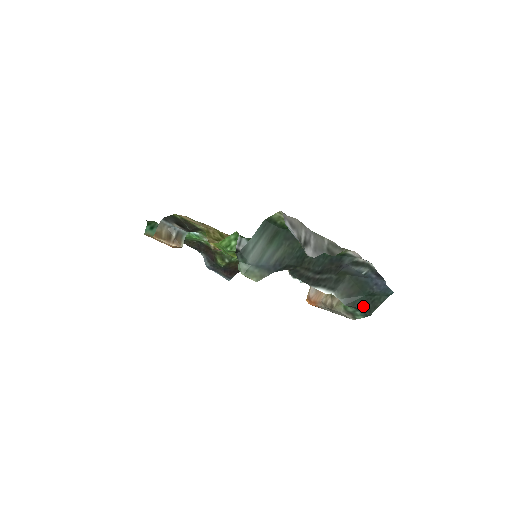
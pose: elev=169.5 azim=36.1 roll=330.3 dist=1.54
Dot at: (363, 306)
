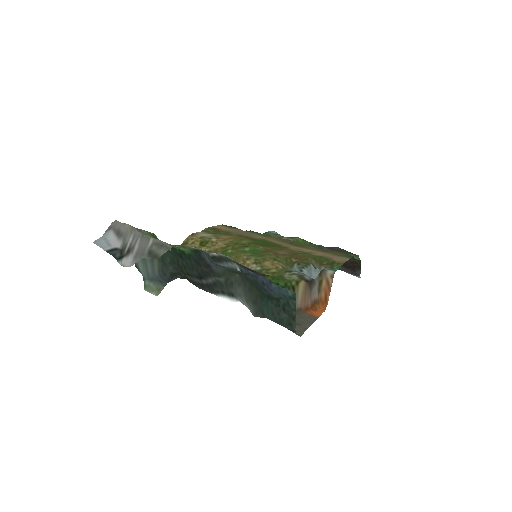
Dot at: (276, 316)
